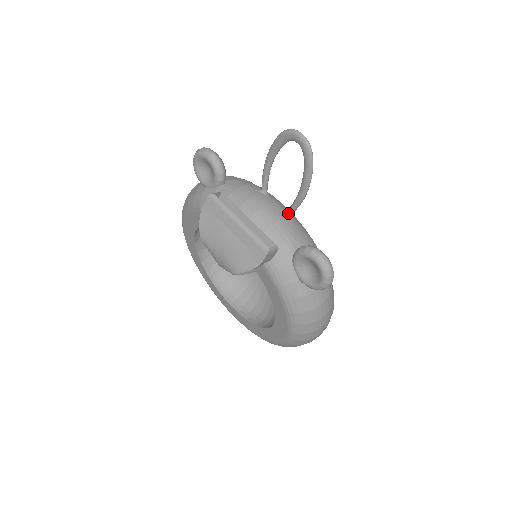
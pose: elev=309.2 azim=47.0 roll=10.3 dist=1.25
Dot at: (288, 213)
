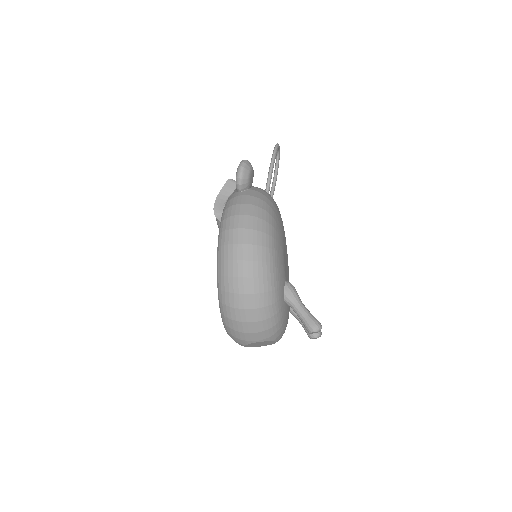
Dot at: (265, 190)
